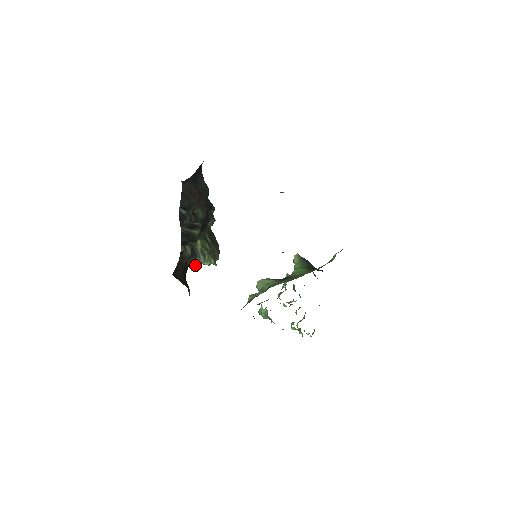
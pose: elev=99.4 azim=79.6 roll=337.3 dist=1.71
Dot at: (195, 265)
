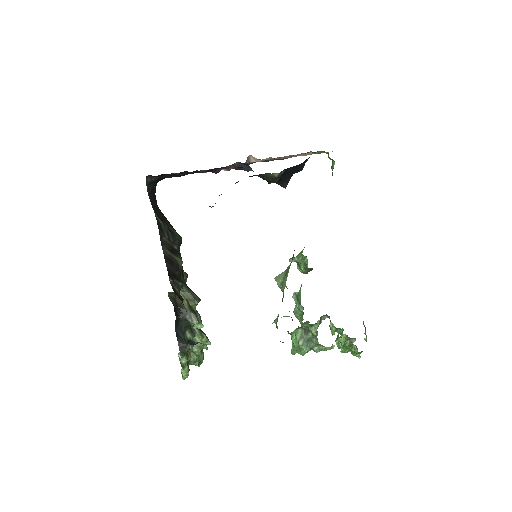
Dot at: (187, 344)
